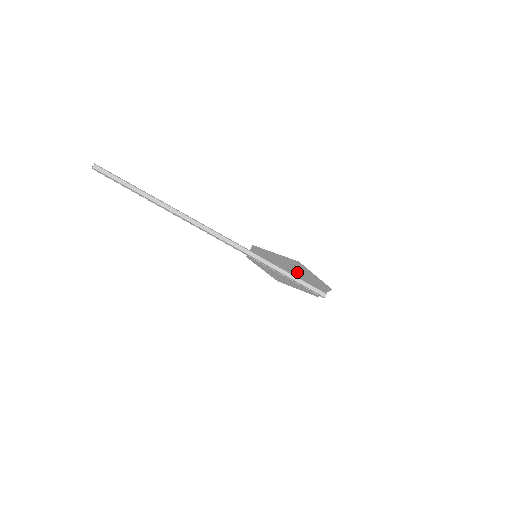
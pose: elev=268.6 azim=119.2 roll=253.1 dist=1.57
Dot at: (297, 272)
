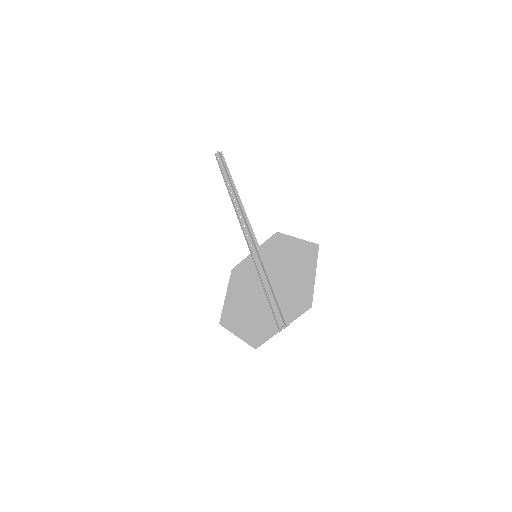
Dot at: (288, 277)
